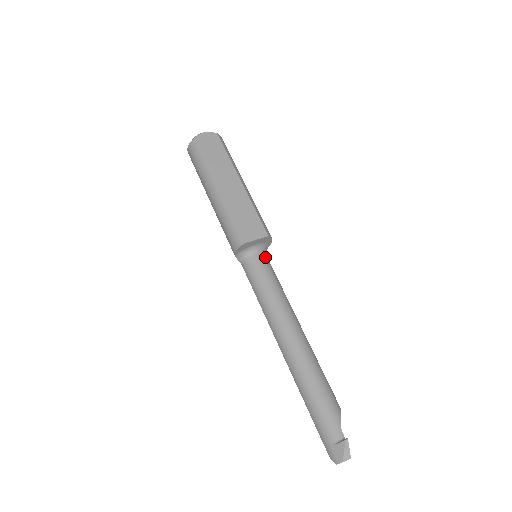
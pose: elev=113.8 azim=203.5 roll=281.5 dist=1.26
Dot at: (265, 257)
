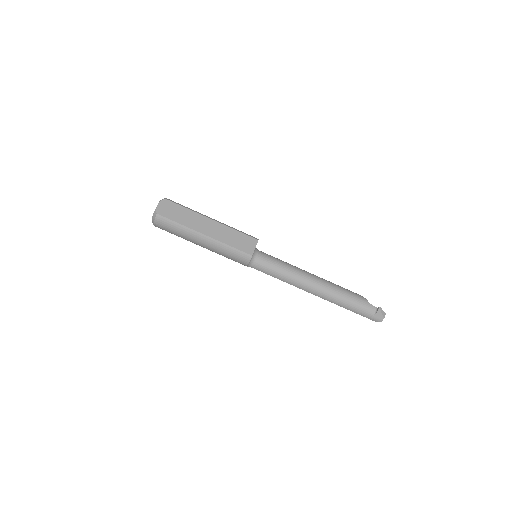
Dot at: (261, 252)
